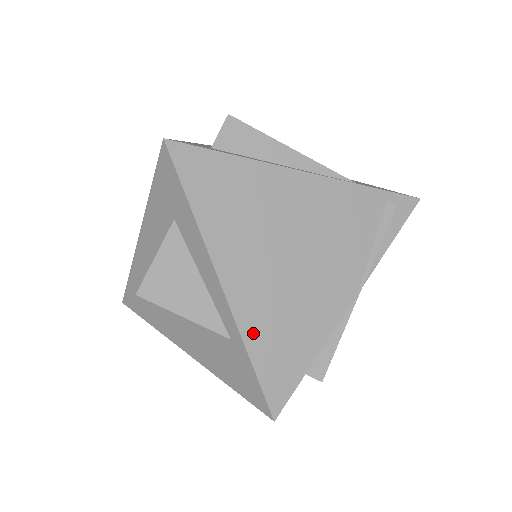
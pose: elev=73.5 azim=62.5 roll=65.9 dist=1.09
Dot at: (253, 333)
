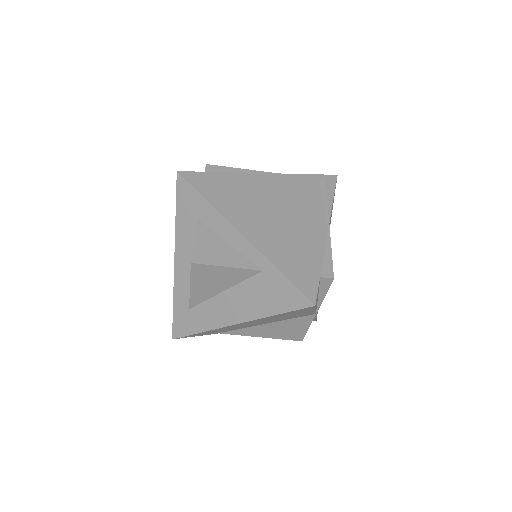
Dot at: (275, 257)
